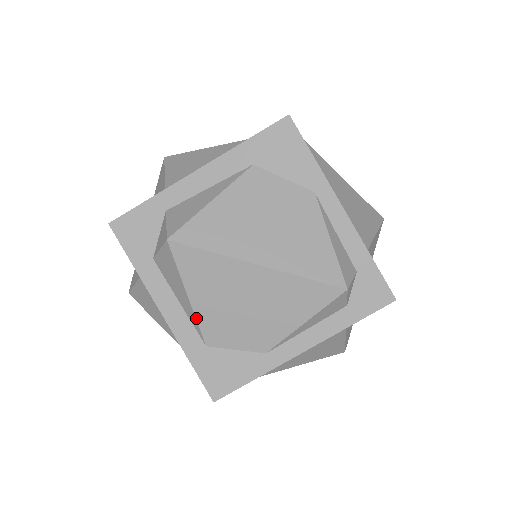
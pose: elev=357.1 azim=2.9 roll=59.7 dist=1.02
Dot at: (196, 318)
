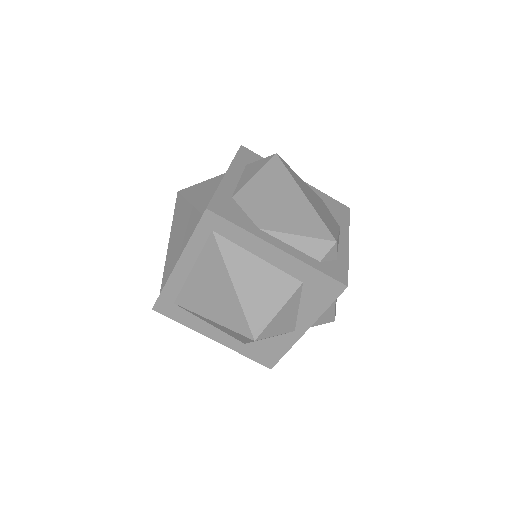
Dot at: (246, 184)
